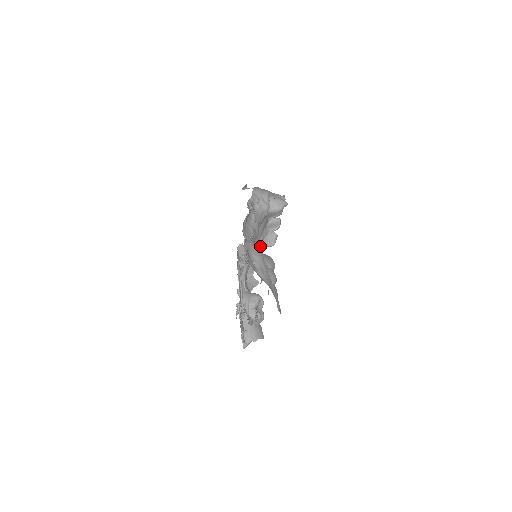
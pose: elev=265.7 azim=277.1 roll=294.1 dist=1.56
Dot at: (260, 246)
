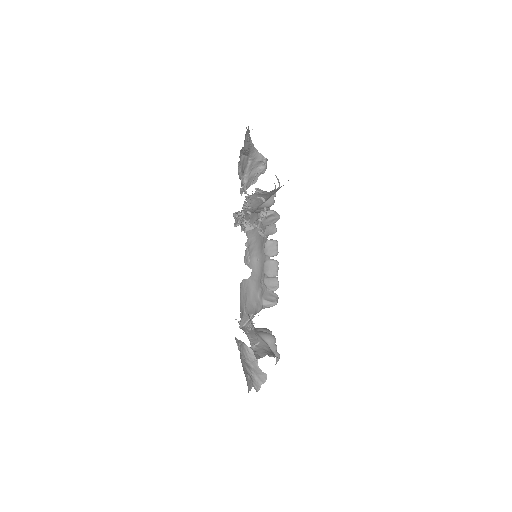
Dot at: (260, 300)
